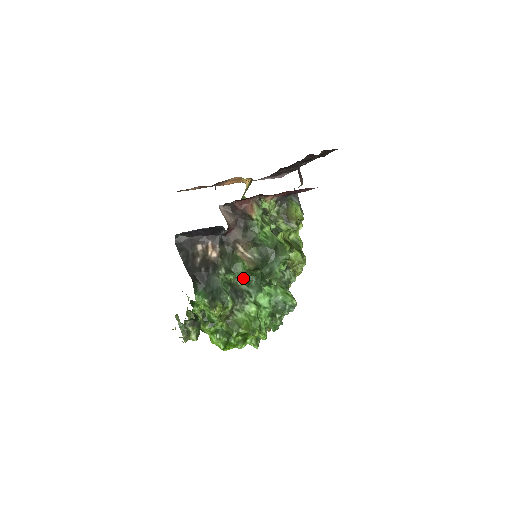
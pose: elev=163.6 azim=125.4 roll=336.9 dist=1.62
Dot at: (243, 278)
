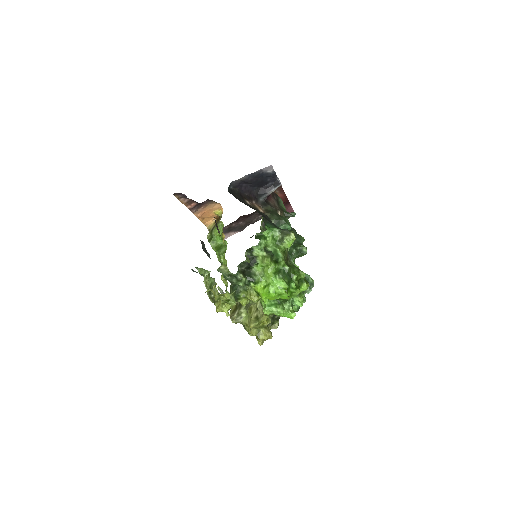
Dot at: occluded
